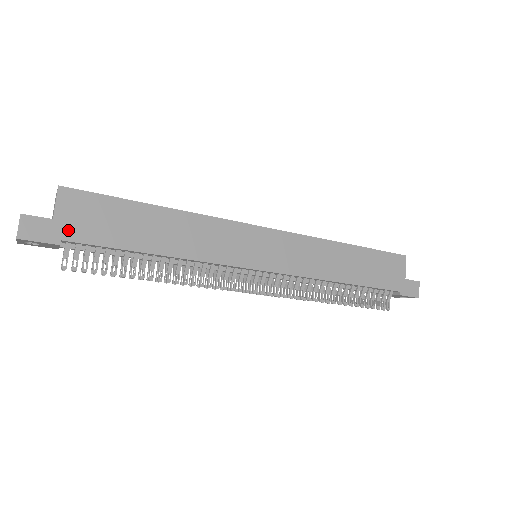
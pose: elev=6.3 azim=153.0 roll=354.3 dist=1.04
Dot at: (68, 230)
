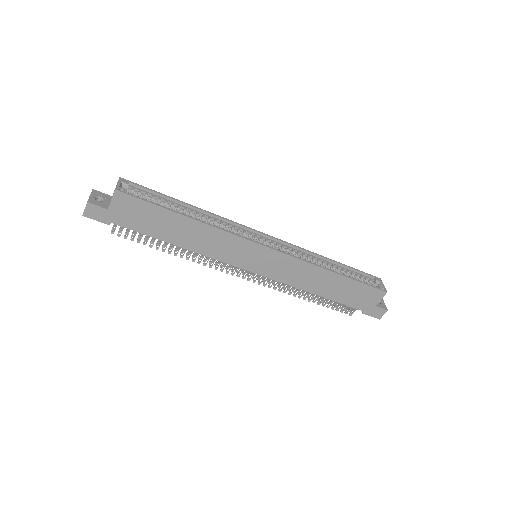
Dot at: (117, 218)
